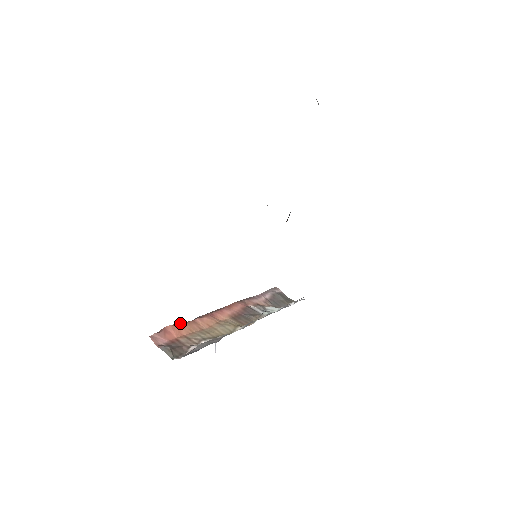
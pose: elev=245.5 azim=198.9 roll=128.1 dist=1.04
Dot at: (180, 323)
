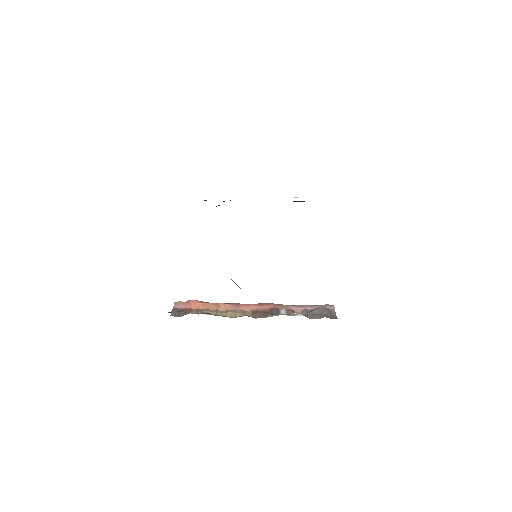
Dot at: (205, 302)
